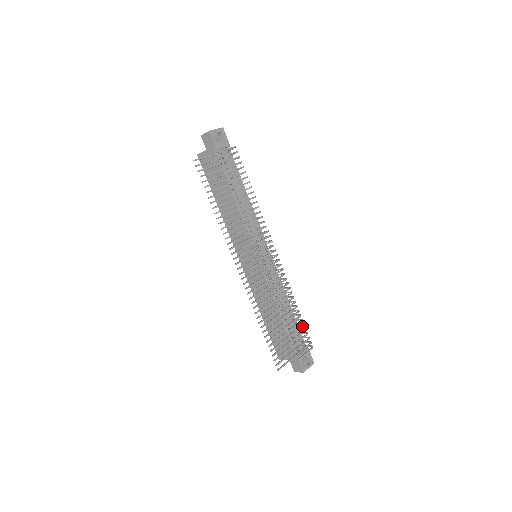
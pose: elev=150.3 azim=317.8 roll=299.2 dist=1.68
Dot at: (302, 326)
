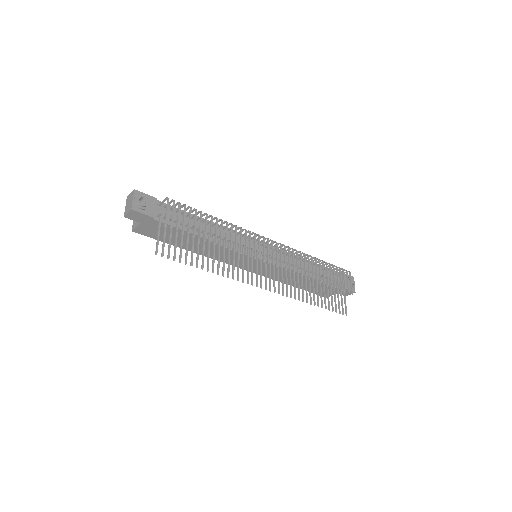
Dot at: (333, 269)
